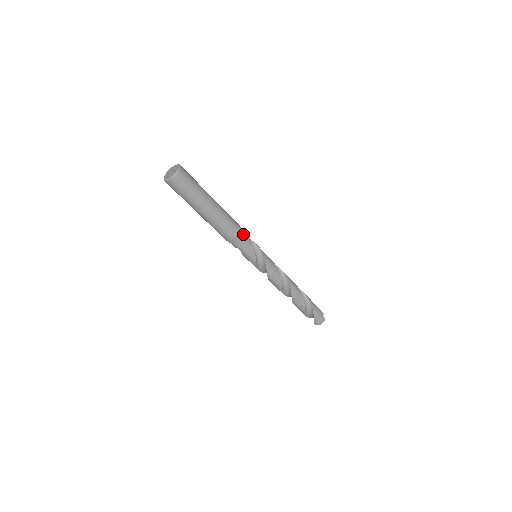
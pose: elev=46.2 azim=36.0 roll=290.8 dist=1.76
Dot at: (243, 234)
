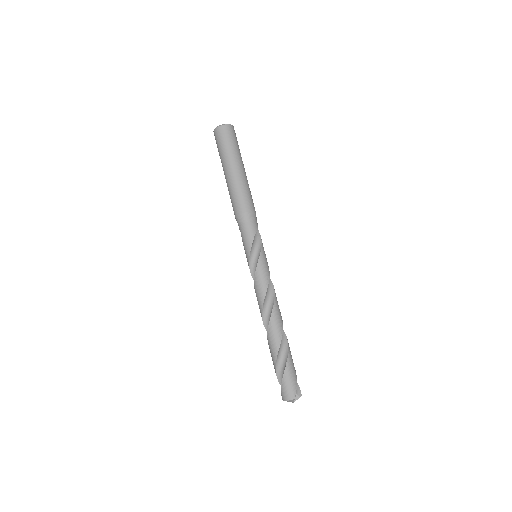
Dot at: (251, 218)
